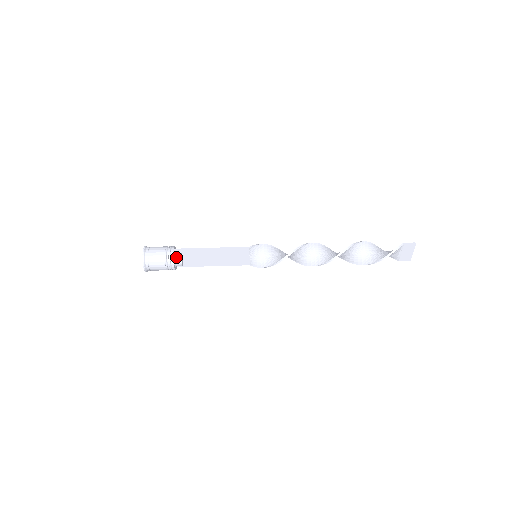
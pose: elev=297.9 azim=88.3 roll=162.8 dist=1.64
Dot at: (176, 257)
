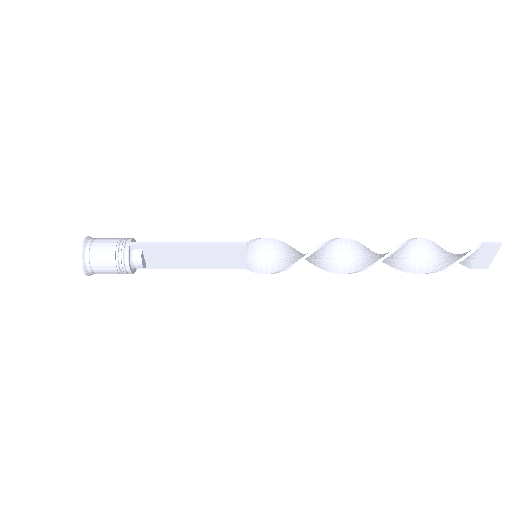
Dot at: (133, 255)
